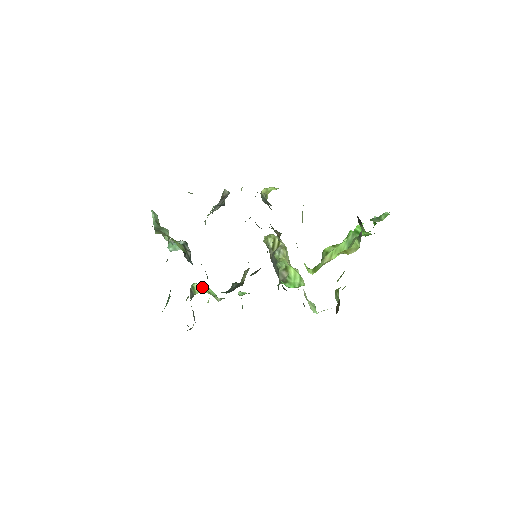
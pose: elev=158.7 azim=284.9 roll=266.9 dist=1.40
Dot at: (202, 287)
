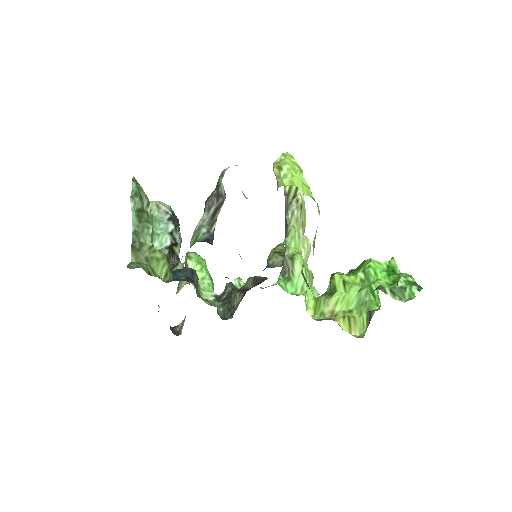
Dot at: (196, 269)
